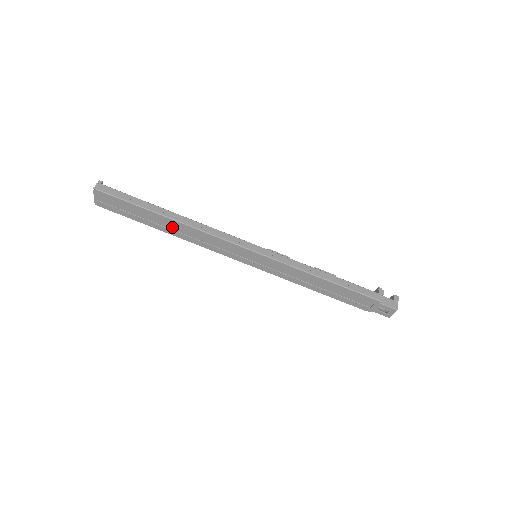
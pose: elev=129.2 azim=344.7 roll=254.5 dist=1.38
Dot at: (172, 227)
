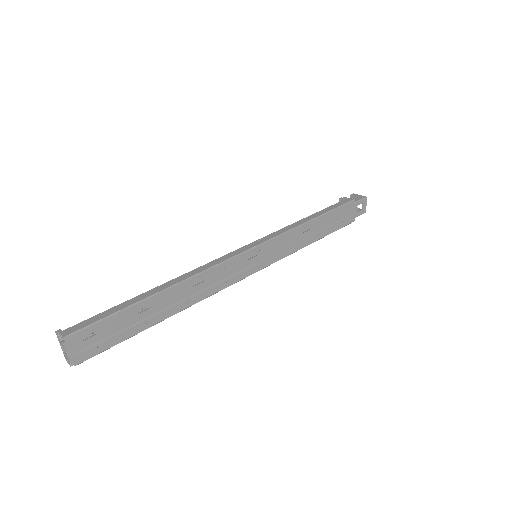
Dot at: (173, 301)
